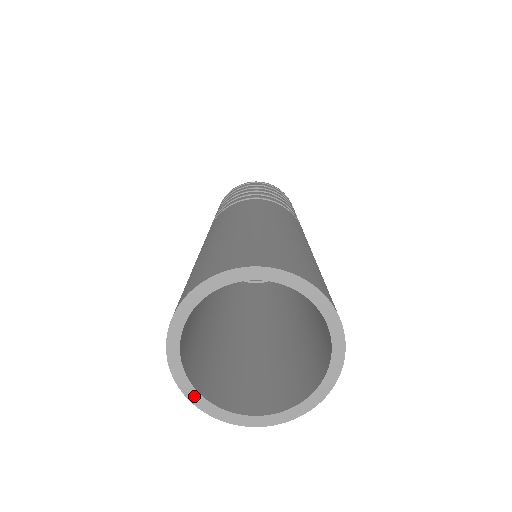
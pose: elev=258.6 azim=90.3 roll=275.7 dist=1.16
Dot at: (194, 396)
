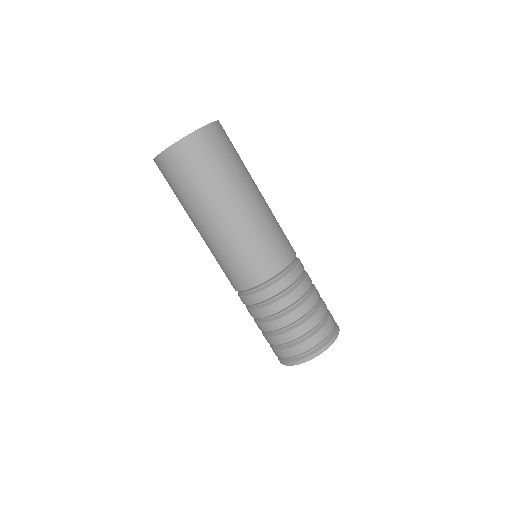
Dot at: (175, 143)
